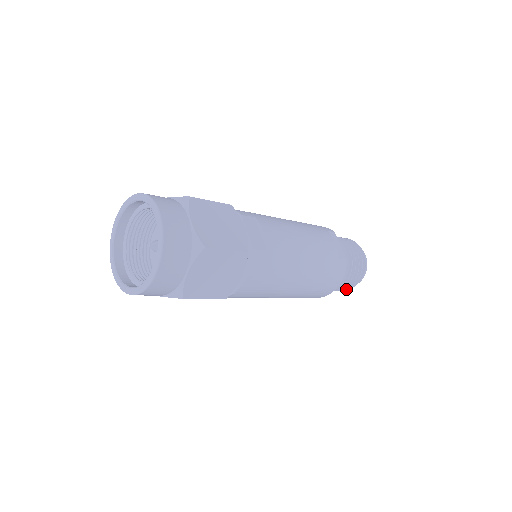
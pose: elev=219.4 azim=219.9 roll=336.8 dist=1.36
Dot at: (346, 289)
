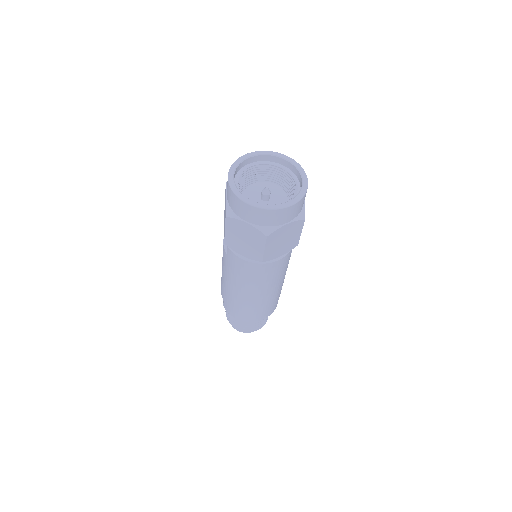
Dot at: (245, 330)
